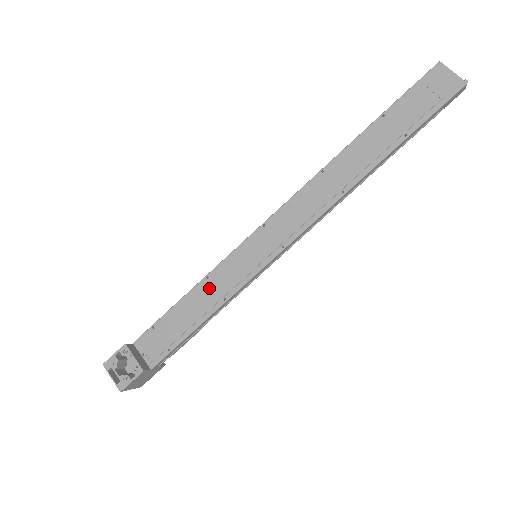
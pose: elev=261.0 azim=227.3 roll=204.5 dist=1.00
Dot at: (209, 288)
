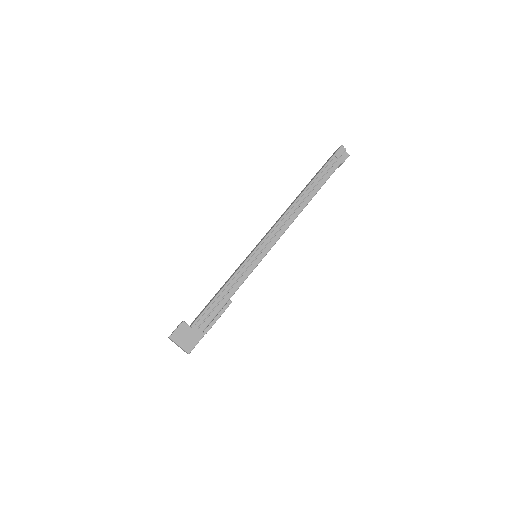
Dot at: occluded
